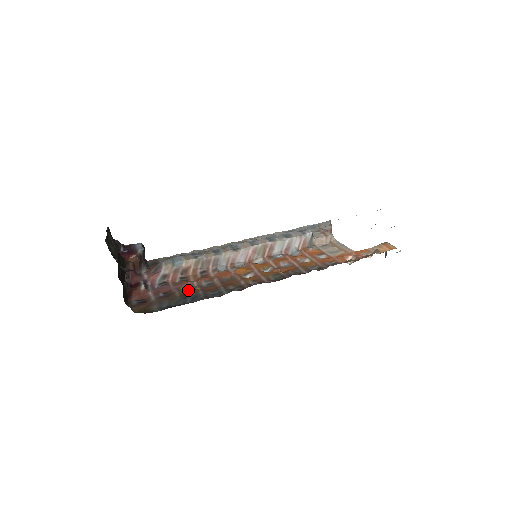
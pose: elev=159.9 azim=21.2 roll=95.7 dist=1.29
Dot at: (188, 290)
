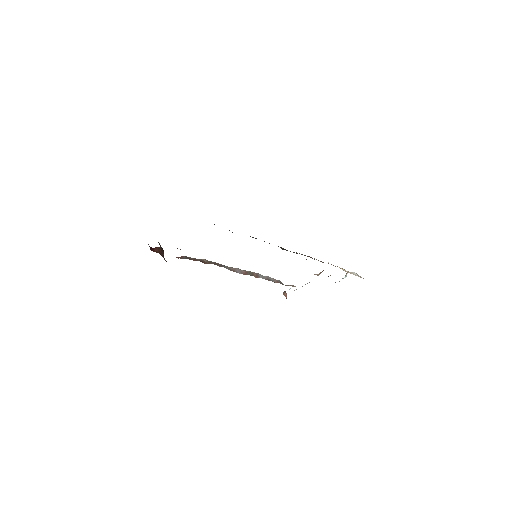
Dot at: occluded
